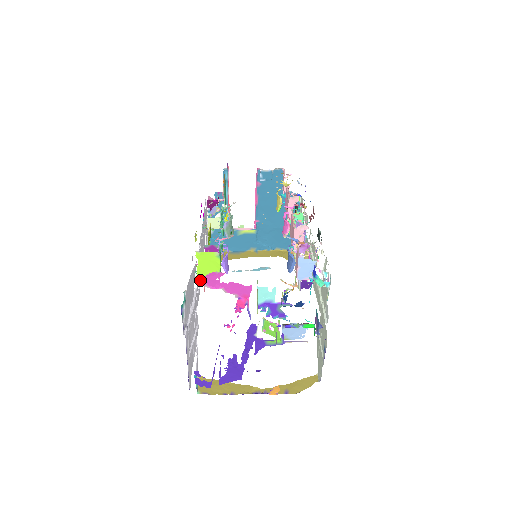
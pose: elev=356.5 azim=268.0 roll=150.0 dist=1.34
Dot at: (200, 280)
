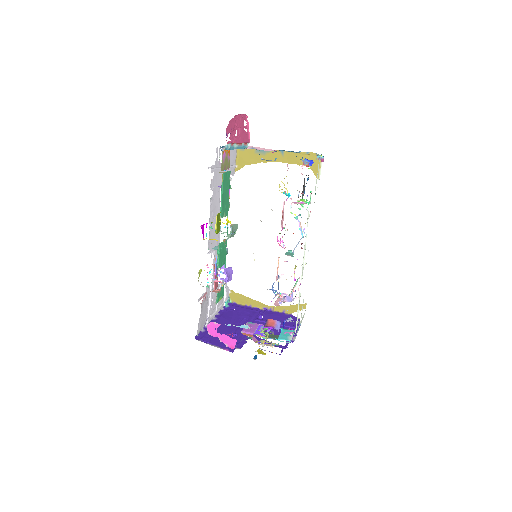
Dot at: occluded
